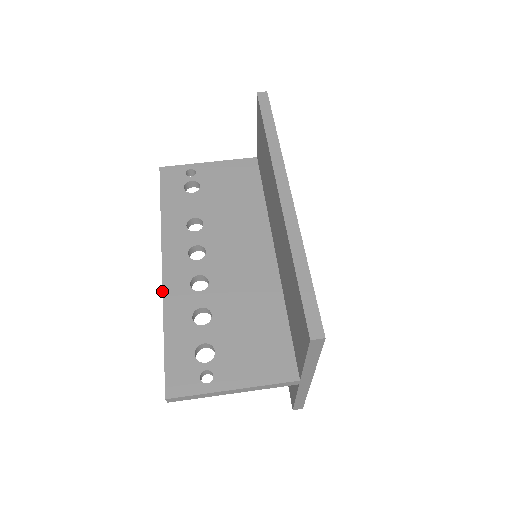
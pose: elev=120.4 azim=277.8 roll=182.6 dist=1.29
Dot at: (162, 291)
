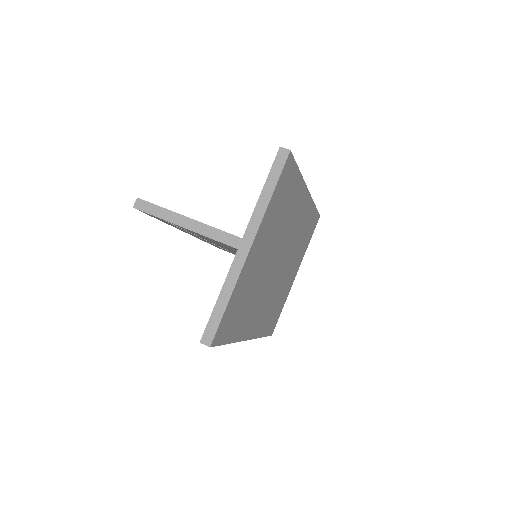
Dot at: occluded
